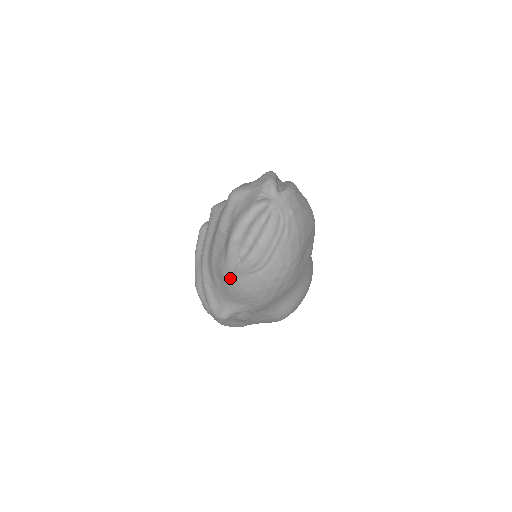
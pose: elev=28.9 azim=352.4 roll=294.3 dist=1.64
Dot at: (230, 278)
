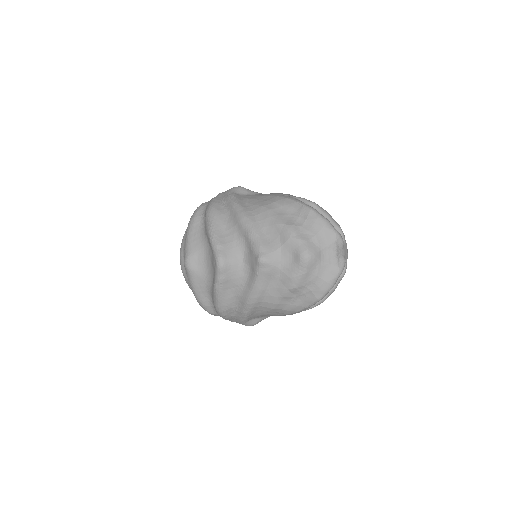
Dot at: (294, 313)
